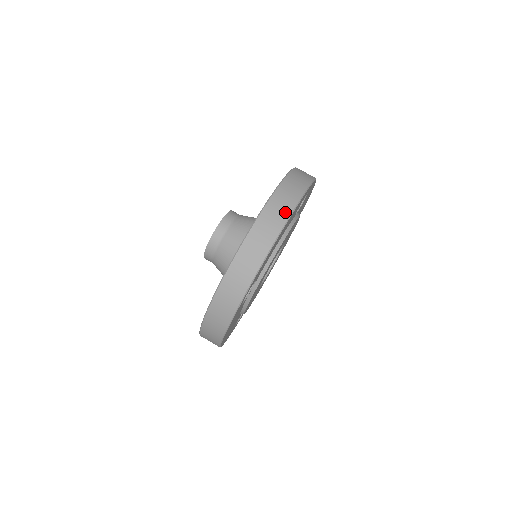
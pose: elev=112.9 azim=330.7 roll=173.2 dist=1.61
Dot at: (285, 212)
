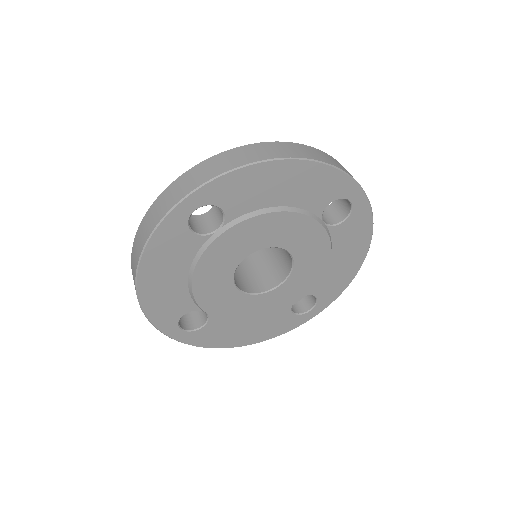
Dot at: (302, 154)
